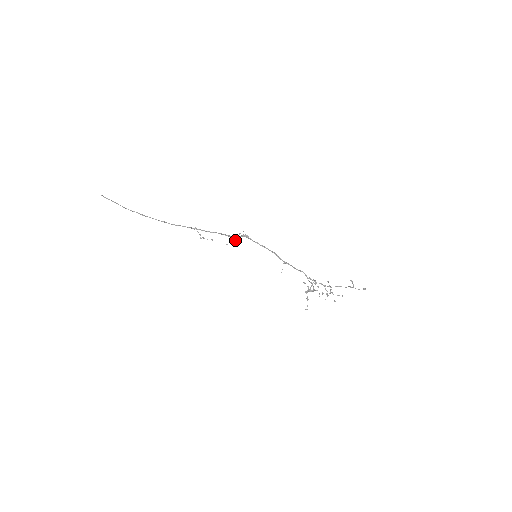
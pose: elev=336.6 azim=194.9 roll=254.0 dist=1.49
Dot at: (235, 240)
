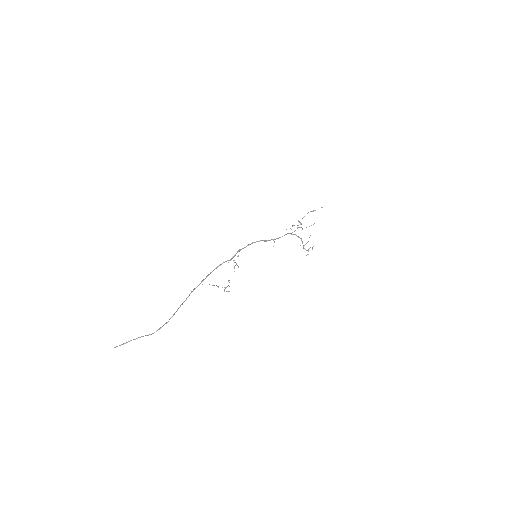
Dot at: occluded
